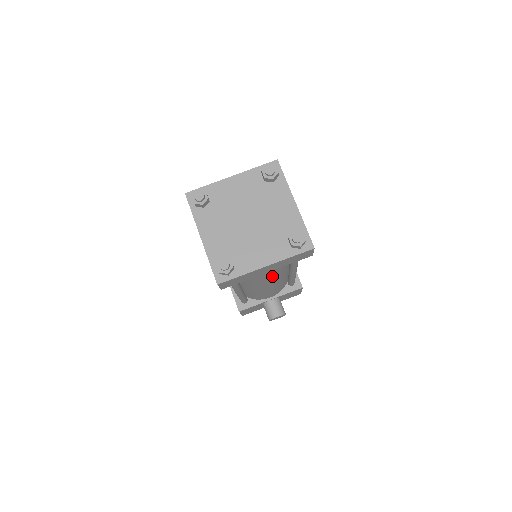
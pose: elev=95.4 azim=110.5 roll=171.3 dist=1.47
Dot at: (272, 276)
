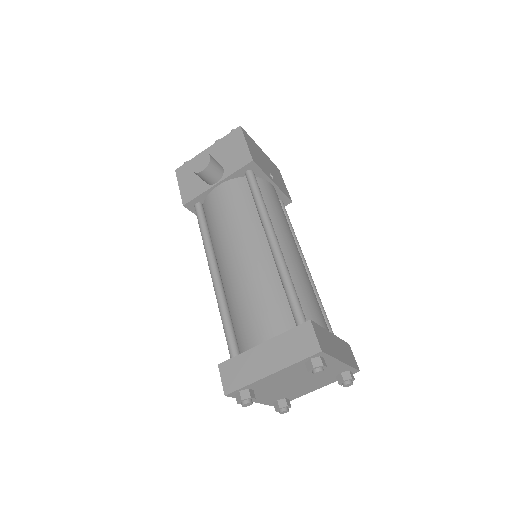
Dot at: occluded
